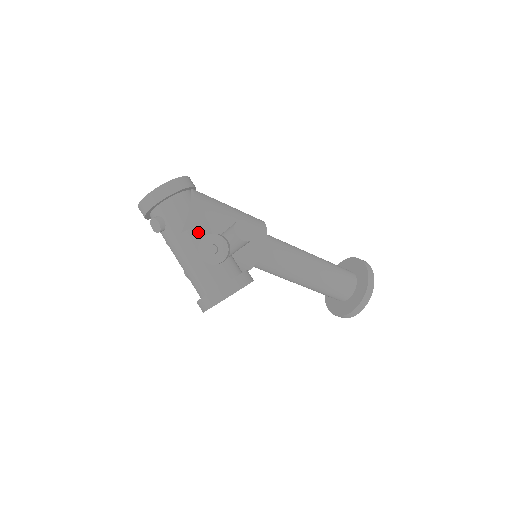
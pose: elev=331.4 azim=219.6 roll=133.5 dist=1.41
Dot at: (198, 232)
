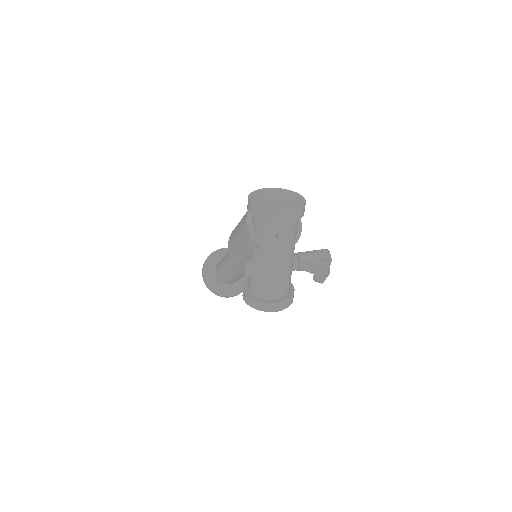
Dot at: occluded
